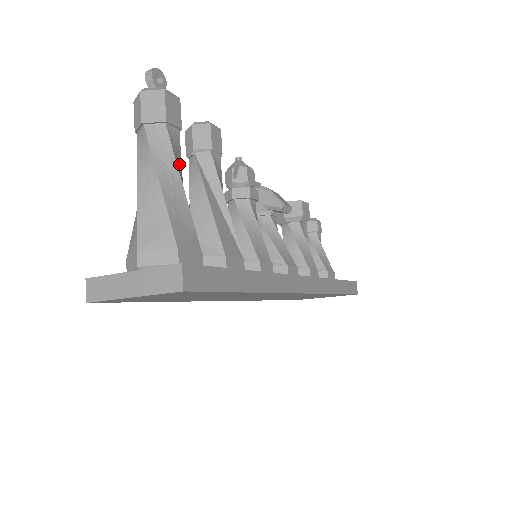
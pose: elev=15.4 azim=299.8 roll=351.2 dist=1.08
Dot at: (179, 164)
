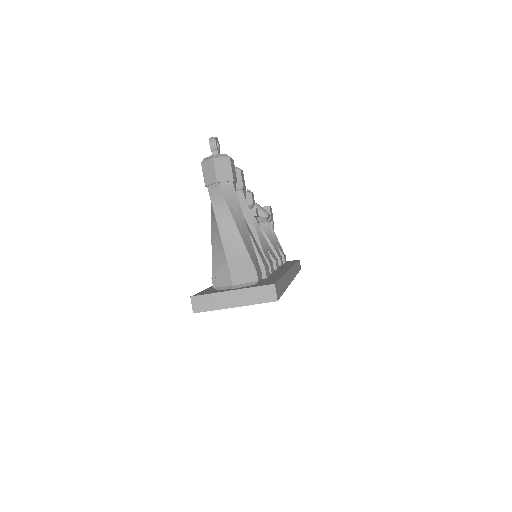
Dot at: occluded
